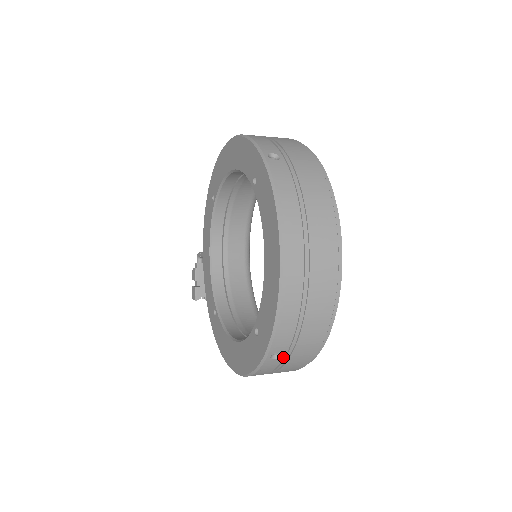
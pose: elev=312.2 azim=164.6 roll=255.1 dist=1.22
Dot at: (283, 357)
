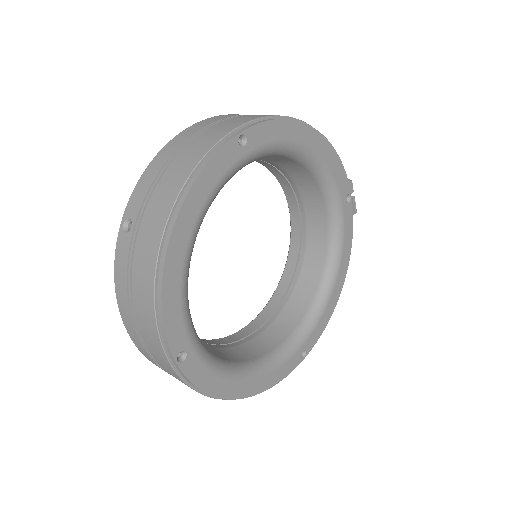
Dot at: occluded
